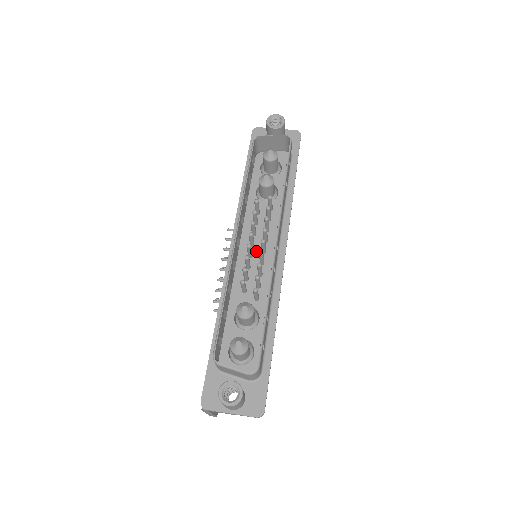
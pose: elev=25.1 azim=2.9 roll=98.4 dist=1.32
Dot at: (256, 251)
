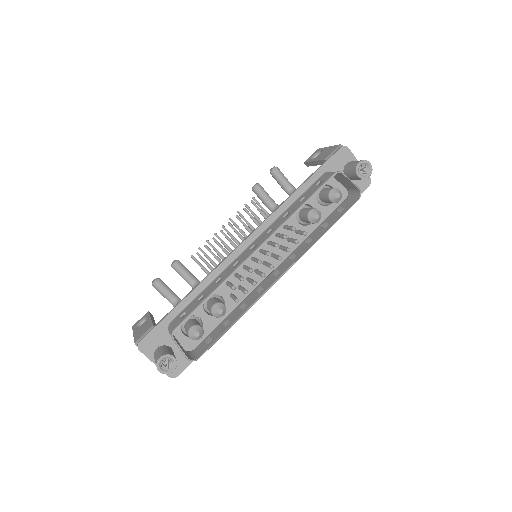
Dot at: (260, 258)
